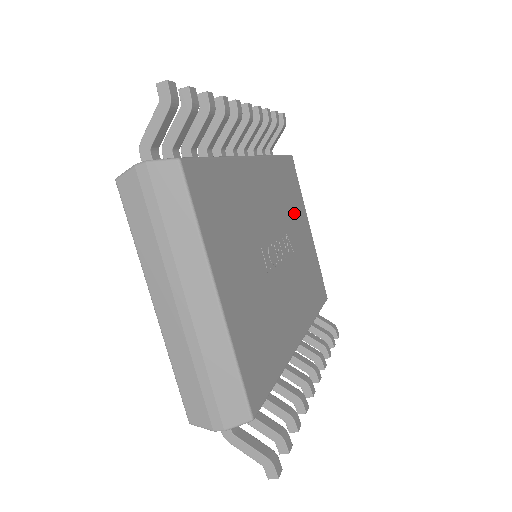
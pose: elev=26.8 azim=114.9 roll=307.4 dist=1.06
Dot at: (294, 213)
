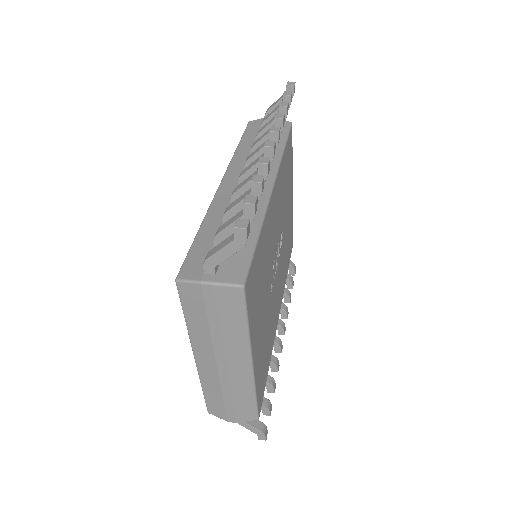
Dot at: (287, 194)
